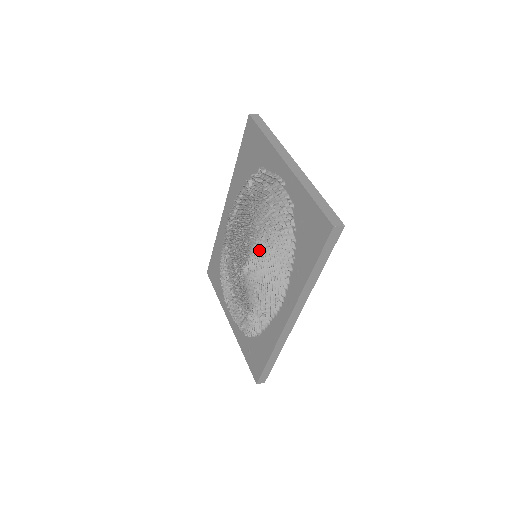
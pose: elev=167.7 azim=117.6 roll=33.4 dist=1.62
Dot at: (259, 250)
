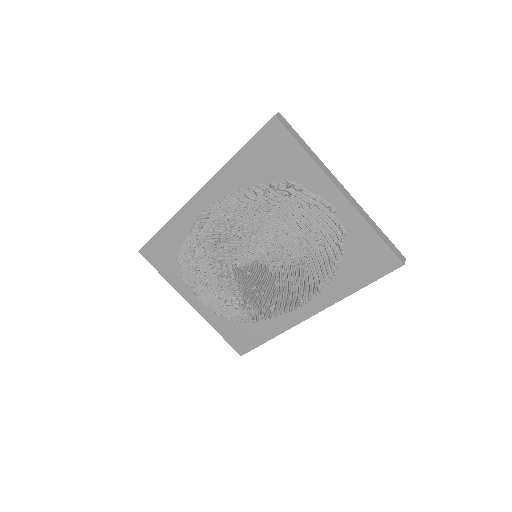
Dot at: (275, 258)
